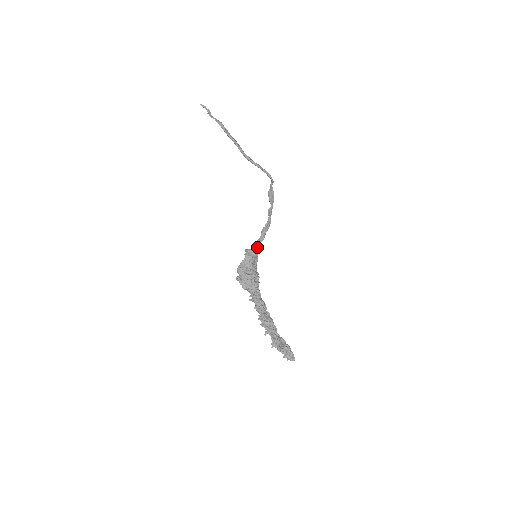
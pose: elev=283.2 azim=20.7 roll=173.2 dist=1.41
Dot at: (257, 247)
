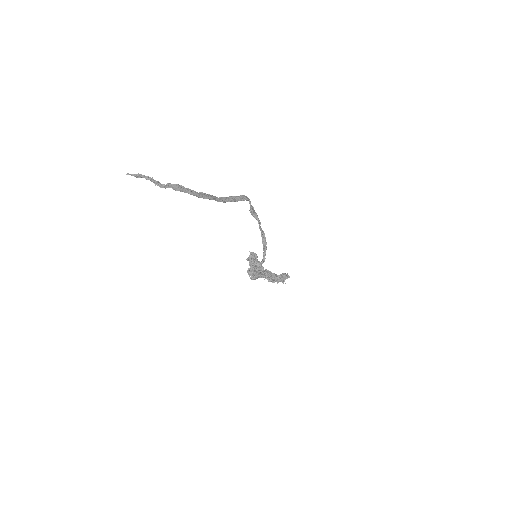
Dot at: (264, 258)
